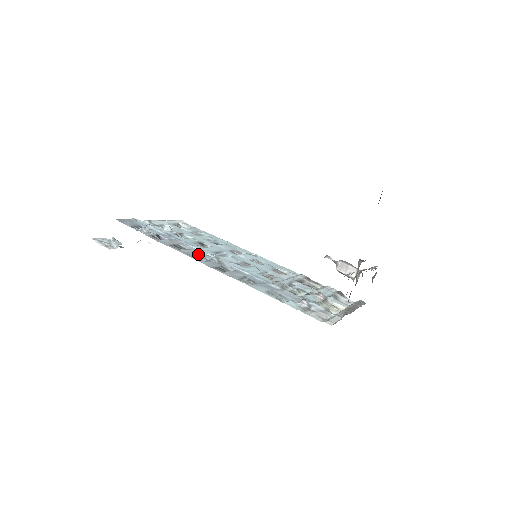
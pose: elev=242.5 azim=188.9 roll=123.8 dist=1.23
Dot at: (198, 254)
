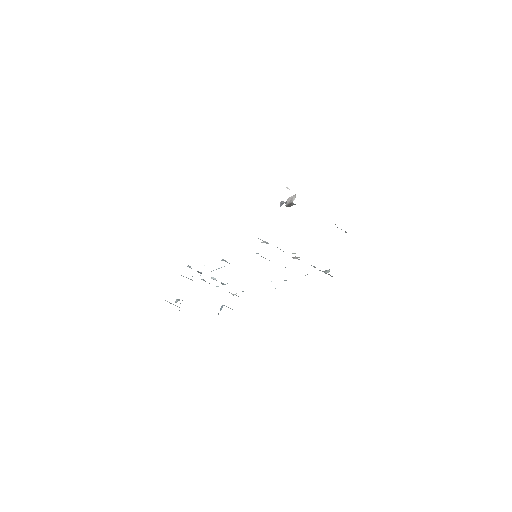
Dot at: occluded
